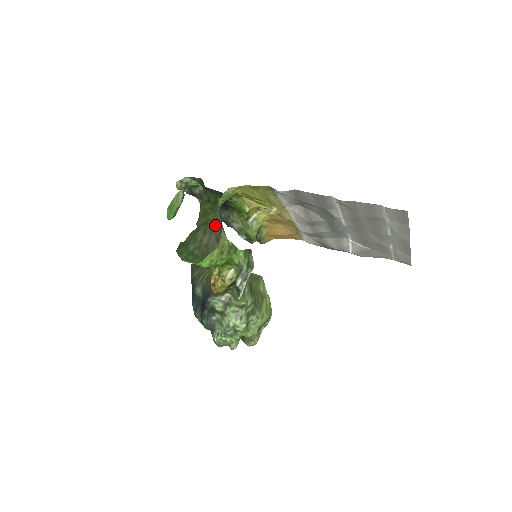
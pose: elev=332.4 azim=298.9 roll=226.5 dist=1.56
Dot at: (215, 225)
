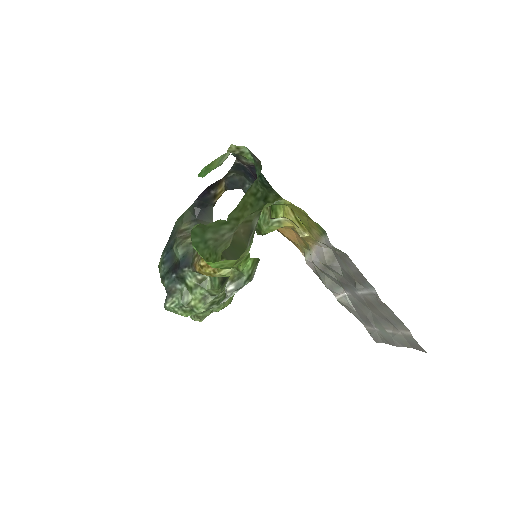
Dot at: (245, 222)
